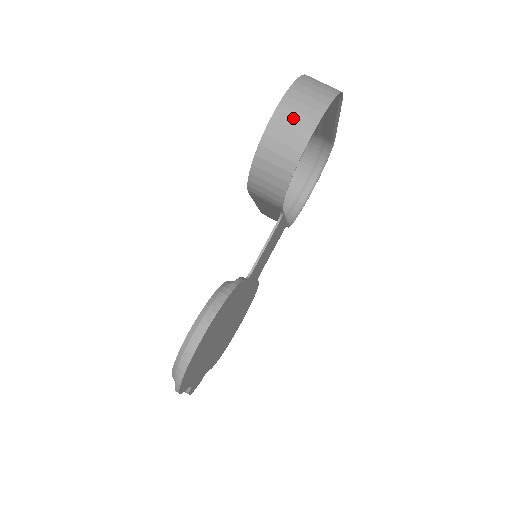
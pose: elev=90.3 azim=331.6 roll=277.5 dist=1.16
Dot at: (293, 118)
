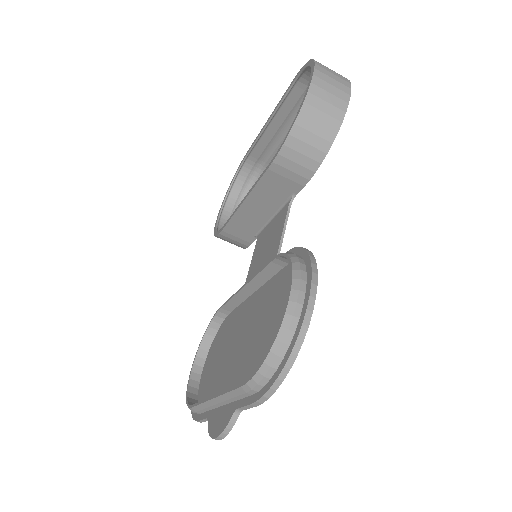
Dot at: (330, 82)
